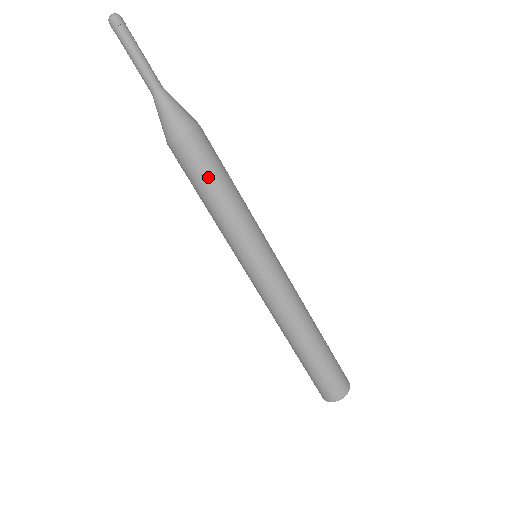
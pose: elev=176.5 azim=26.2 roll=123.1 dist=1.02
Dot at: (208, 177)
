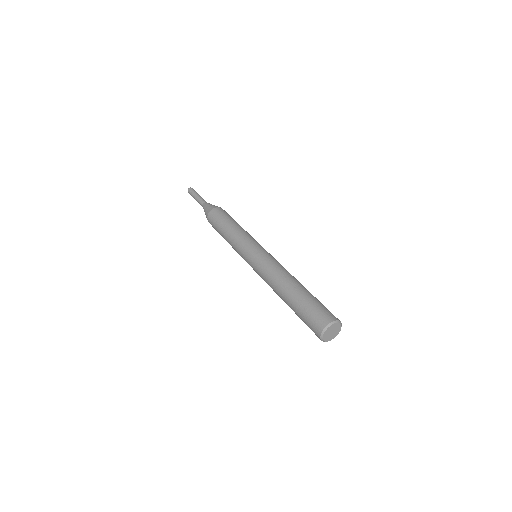
Dot at: (221, 223)
